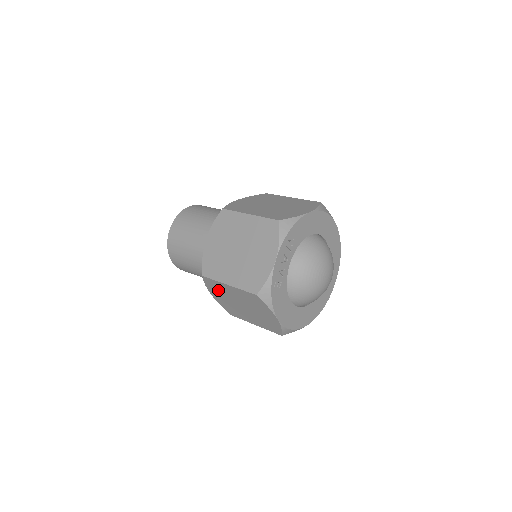
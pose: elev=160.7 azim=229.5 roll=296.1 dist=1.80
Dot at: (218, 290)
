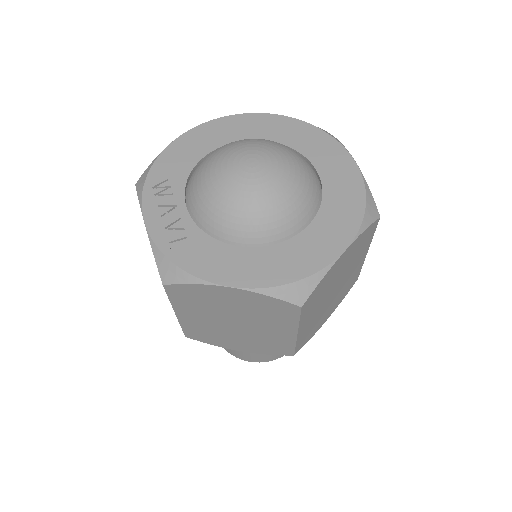
Dot at: (212, 335)
